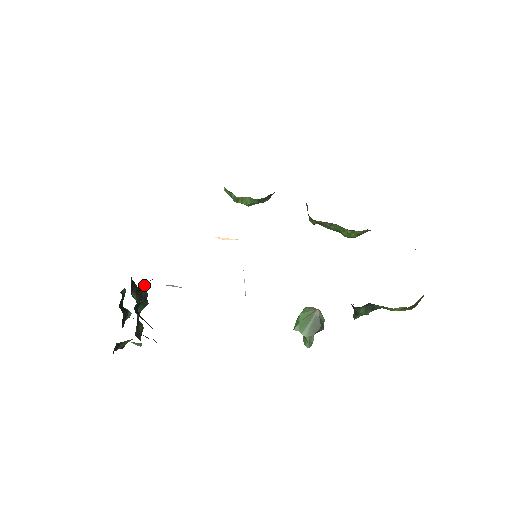
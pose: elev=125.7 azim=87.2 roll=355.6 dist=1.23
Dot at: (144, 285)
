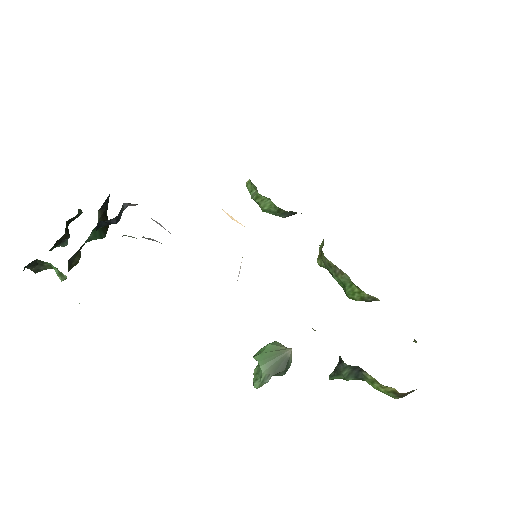
Dot at: (125, 206)
